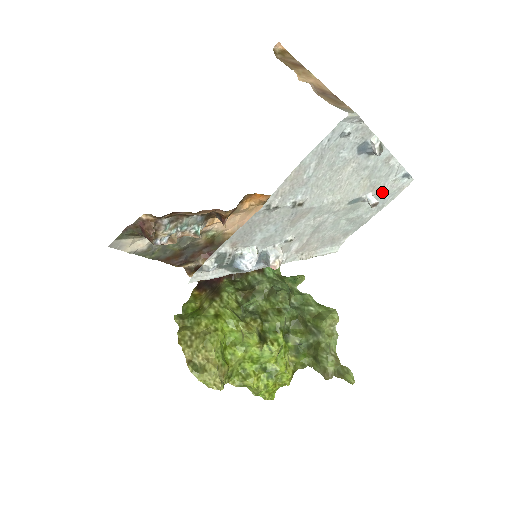
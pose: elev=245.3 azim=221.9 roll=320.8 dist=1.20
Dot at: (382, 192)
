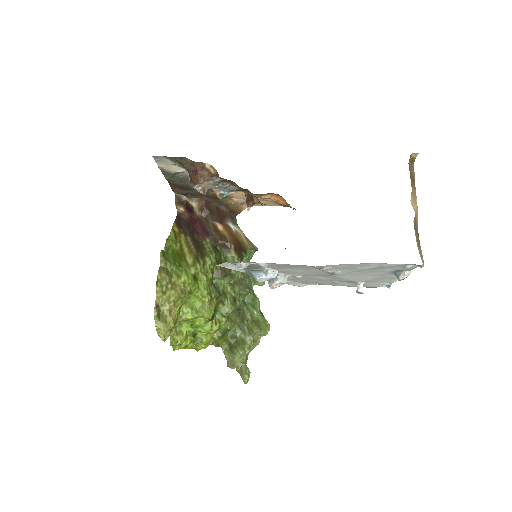
Dot at: (367, 284)
